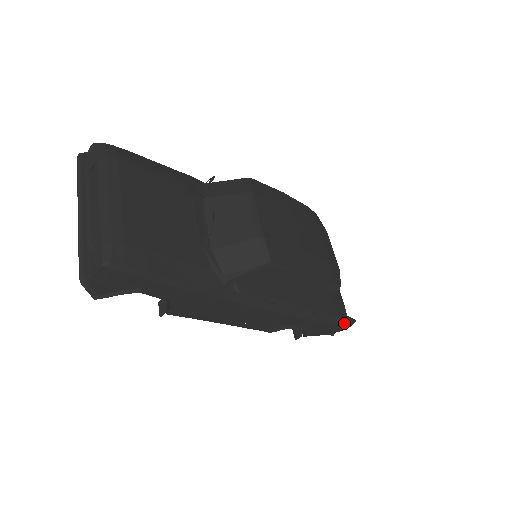
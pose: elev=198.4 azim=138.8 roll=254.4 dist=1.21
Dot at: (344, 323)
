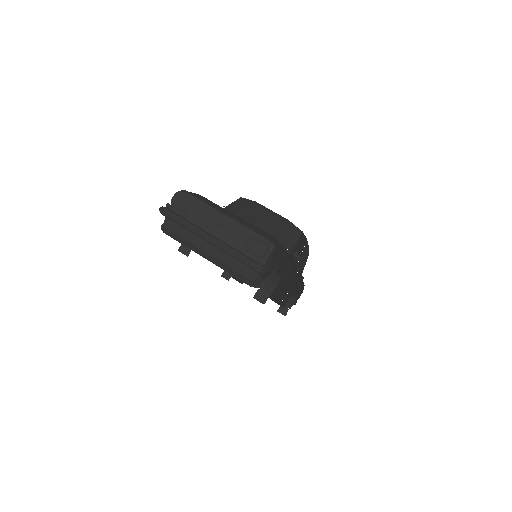
Dot at: occluded
